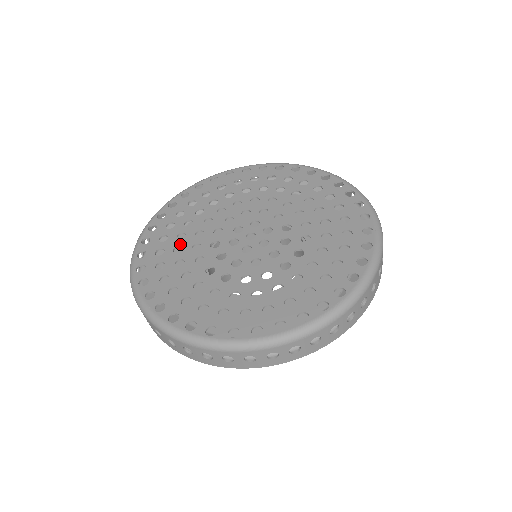
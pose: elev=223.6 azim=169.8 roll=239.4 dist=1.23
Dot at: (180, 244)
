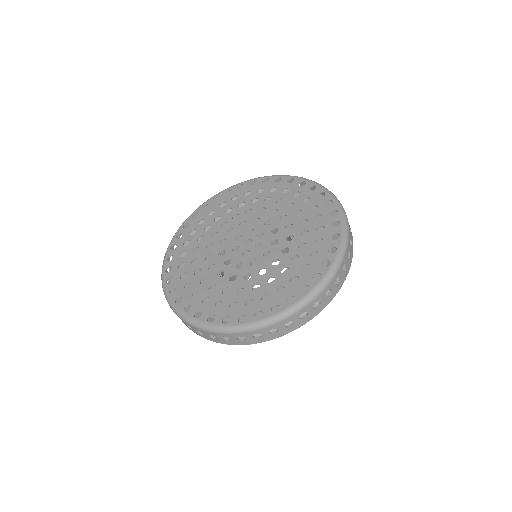
Dot at: (196, 257)
